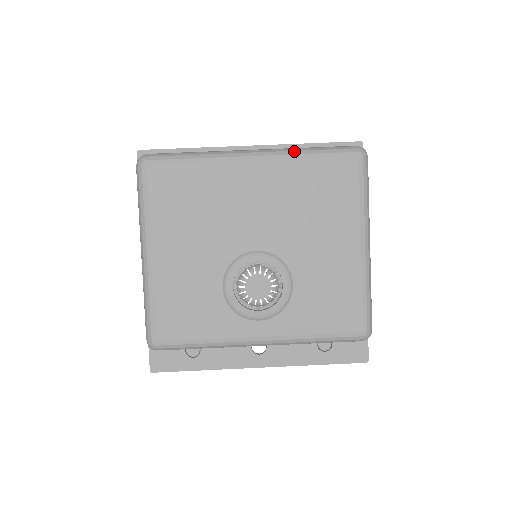
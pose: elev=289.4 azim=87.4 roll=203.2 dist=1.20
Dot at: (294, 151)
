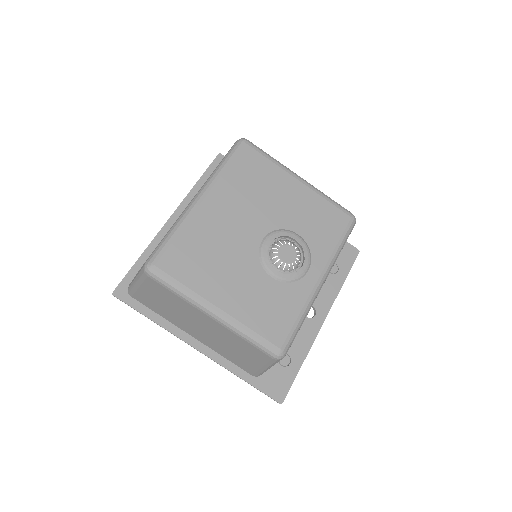
Dot at: (215, 173)
